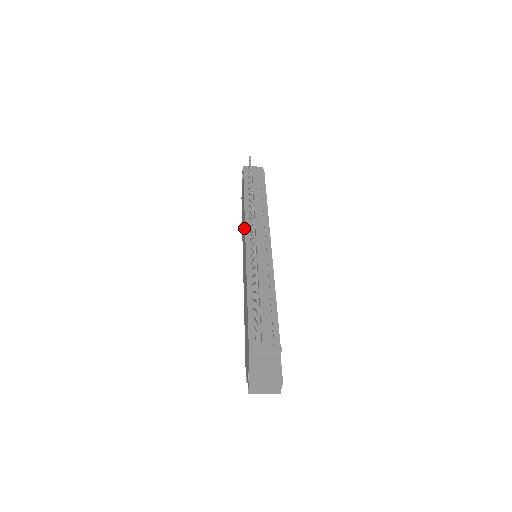
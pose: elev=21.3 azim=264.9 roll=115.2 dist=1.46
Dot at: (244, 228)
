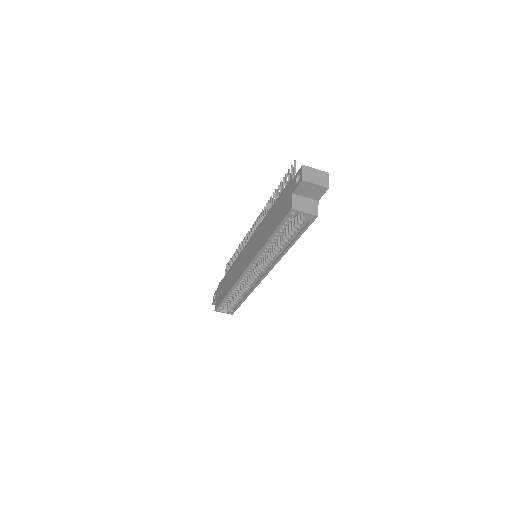
Dot at: (238, 259)
